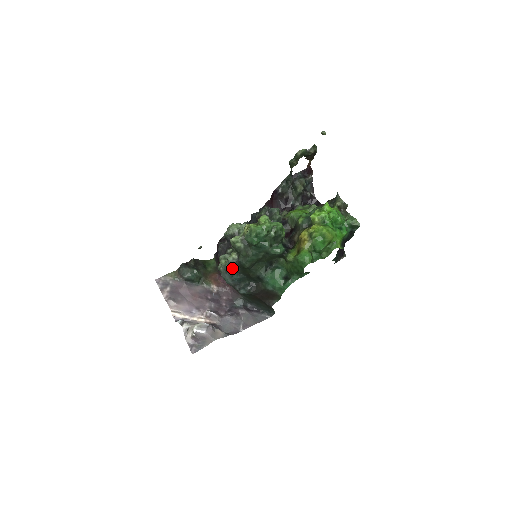
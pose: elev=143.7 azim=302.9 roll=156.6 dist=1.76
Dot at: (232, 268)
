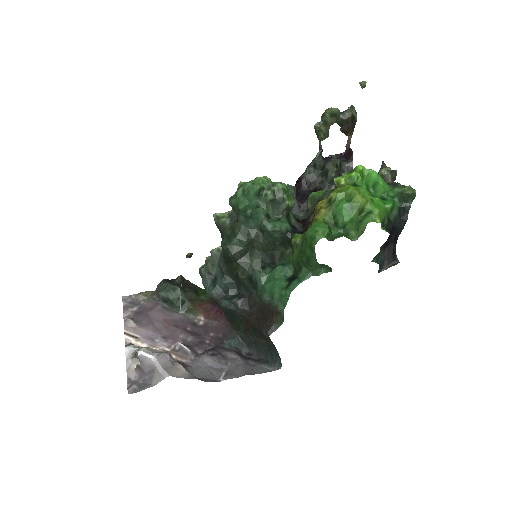
Dot at: (216, 267)
